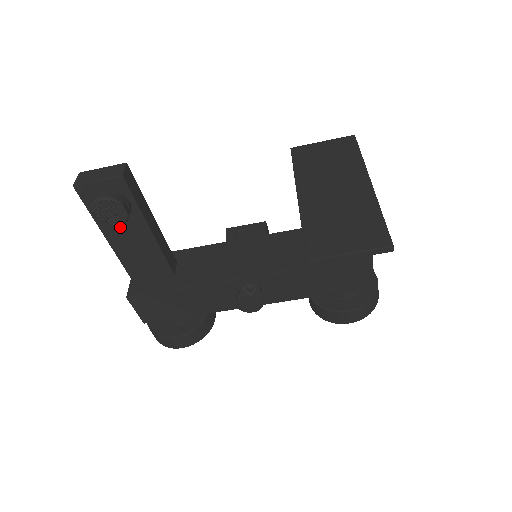
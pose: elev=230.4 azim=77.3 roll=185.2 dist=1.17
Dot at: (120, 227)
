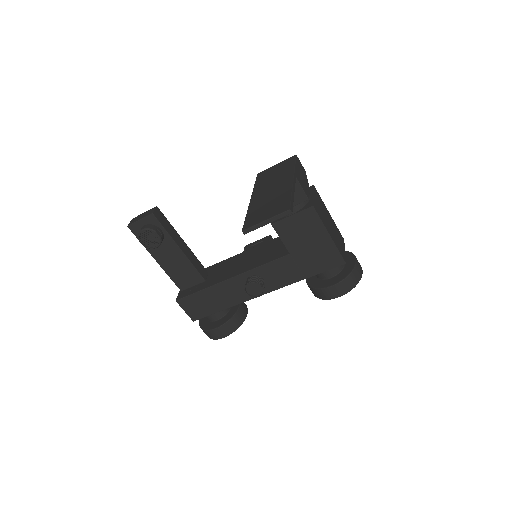
Dot at: (161, 249)
